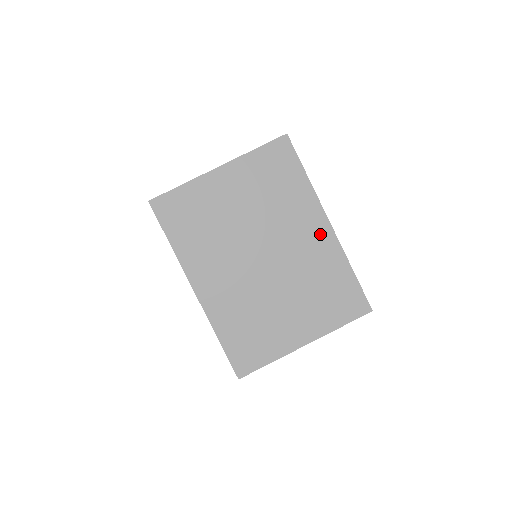
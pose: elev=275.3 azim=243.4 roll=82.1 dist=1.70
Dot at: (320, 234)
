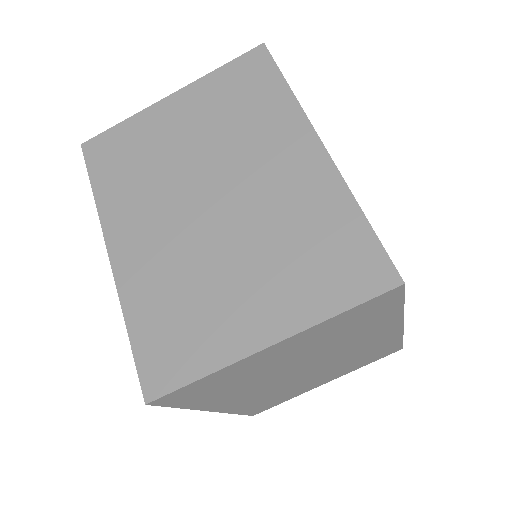
Dot at: (385, 335)
